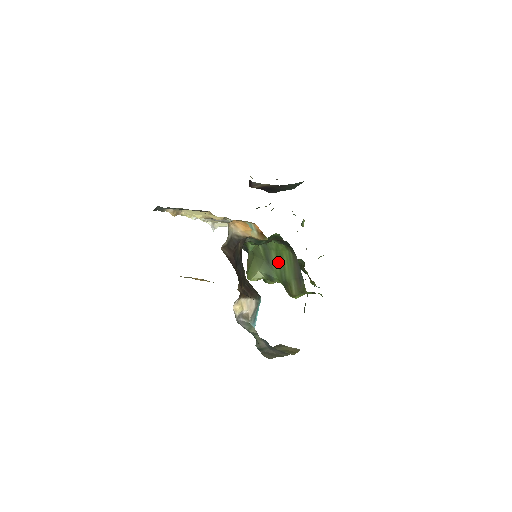
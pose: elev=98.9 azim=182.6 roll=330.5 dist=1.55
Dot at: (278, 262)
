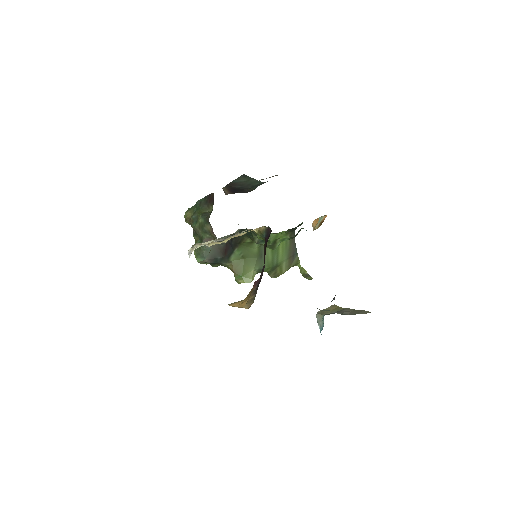
Dot at: (272, 251)
